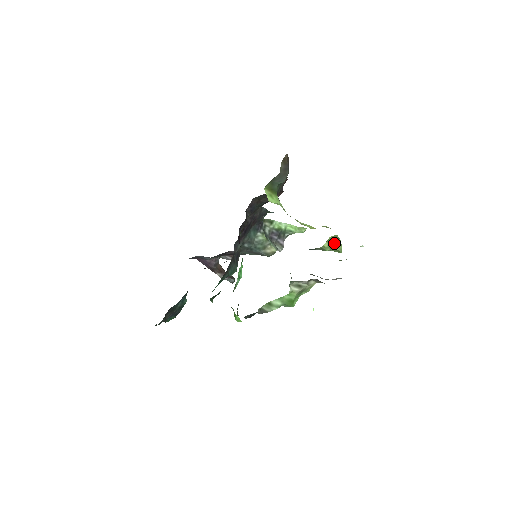
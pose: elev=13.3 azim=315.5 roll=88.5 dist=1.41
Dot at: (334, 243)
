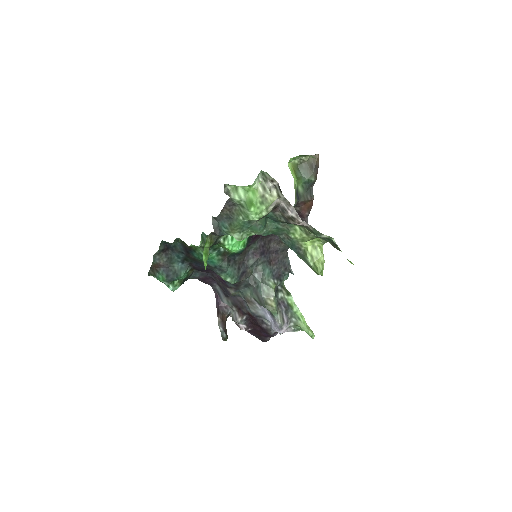
Dot at: (317, 257)
